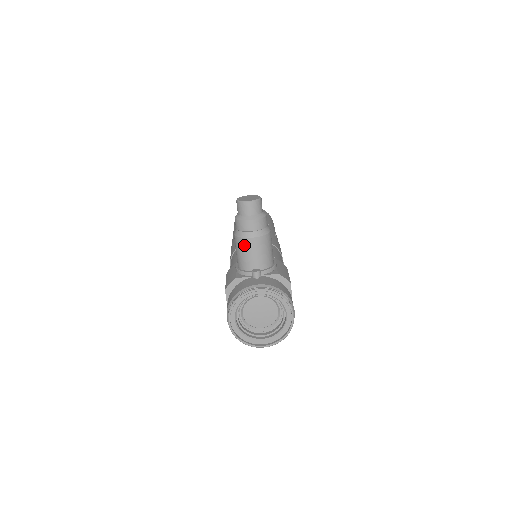
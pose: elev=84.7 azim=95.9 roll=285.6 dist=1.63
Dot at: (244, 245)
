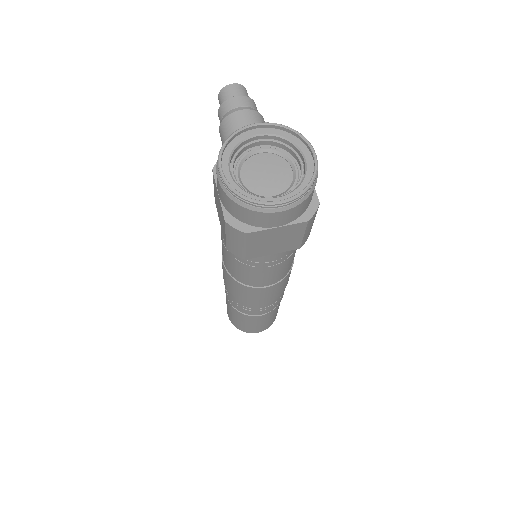
Dot at: (232, 121)
